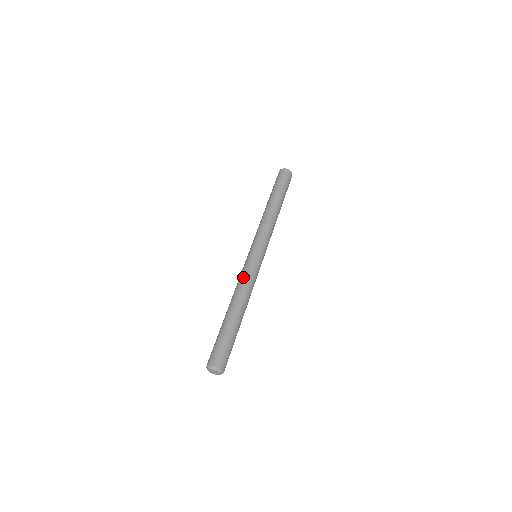
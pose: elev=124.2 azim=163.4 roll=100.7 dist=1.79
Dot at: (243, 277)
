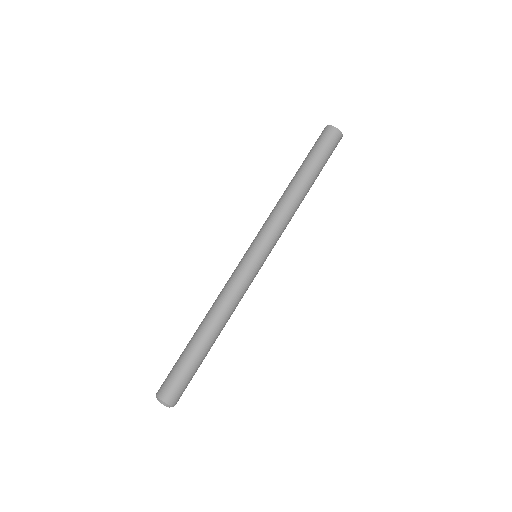
Dot at: (237, 292)
